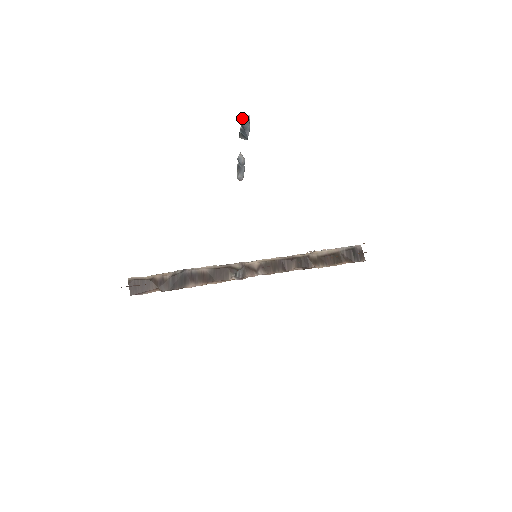
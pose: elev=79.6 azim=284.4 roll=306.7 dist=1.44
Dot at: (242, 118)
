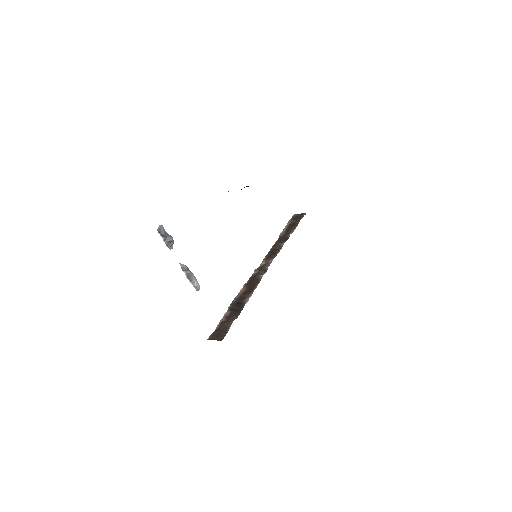
Dot at: (158, 229)
